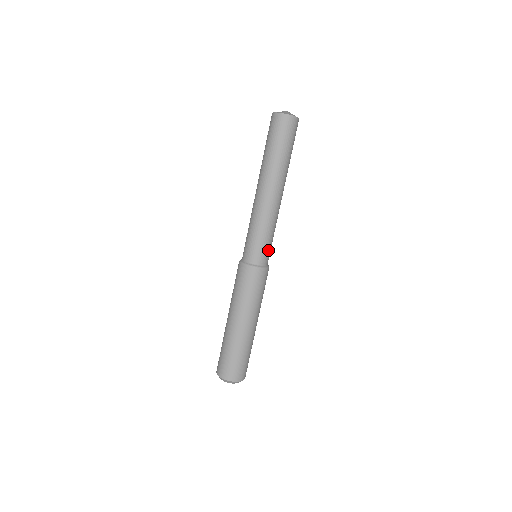
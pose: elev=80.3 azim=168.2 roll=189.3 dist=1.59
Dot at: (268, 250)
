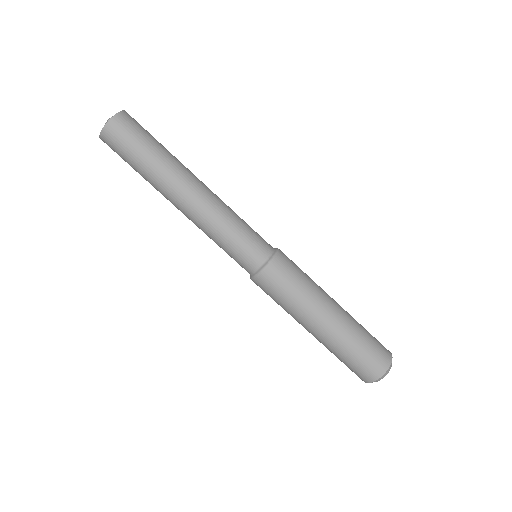
Dot at: (258, 235)
